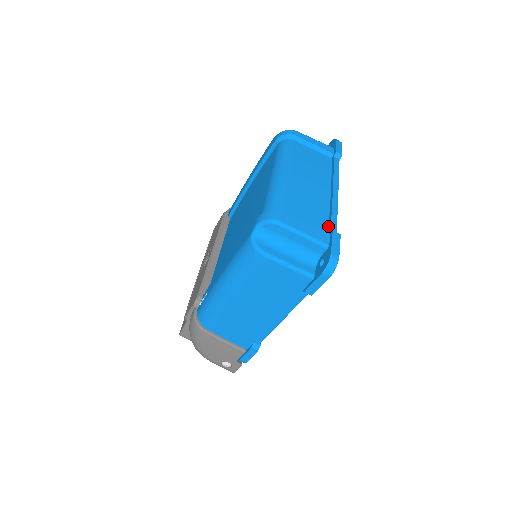
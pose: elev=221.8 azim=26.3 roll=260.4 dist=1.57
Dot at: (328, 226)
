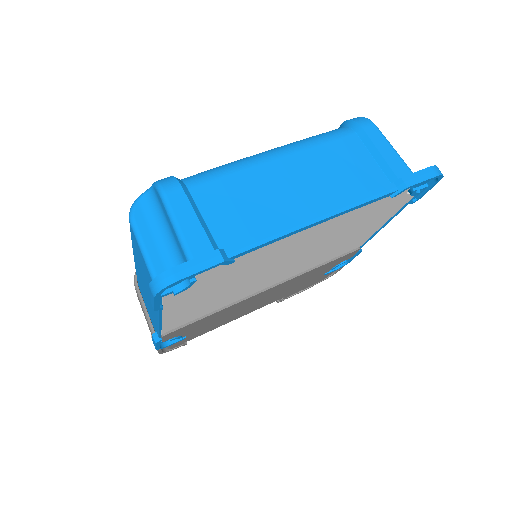
Dot at: (237, 245)
